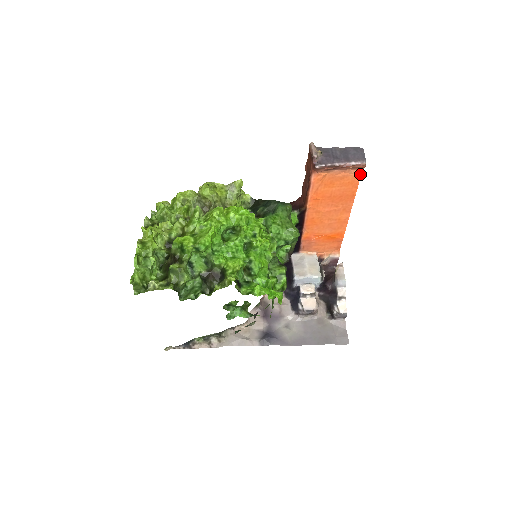
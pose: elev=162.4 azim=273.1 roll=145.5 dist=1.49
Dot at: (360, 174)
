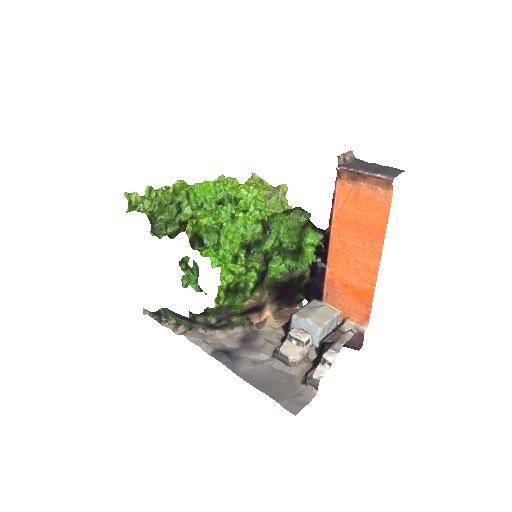
Dot at: (390, 199)
